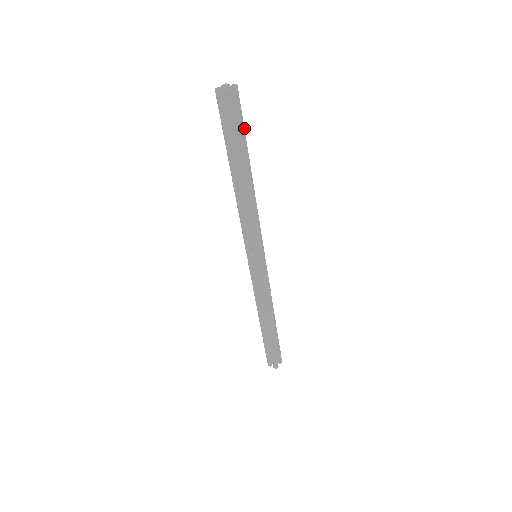
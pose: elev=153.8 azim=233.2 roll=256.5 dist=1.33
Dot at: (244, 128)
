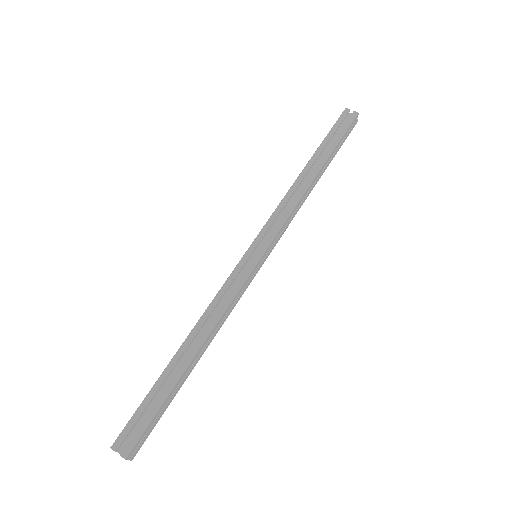
Dot at: (341, 139)
